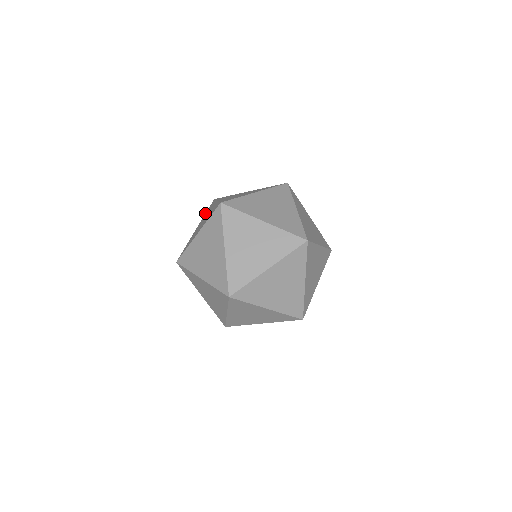
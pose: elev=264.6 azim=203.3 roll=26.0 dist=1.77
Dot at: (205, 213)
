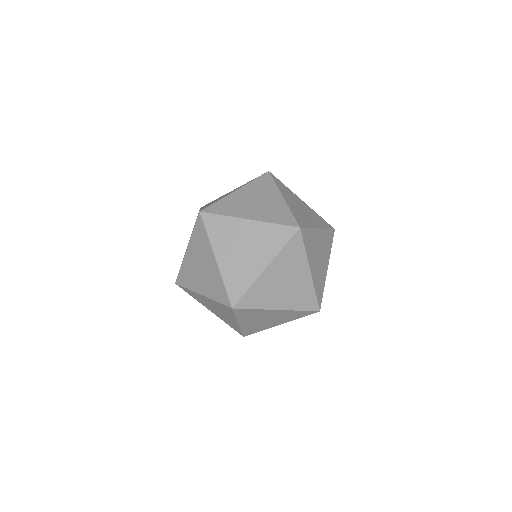
Dot at: (254, 179)
